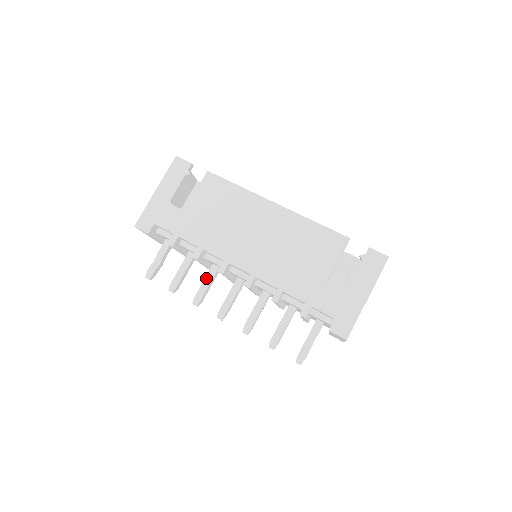
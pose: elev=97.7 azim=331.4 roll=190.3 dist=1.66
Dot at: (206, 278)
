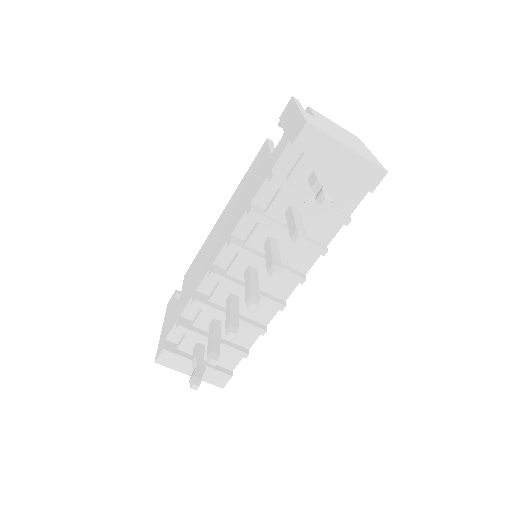
Dot at: (226, 311)
